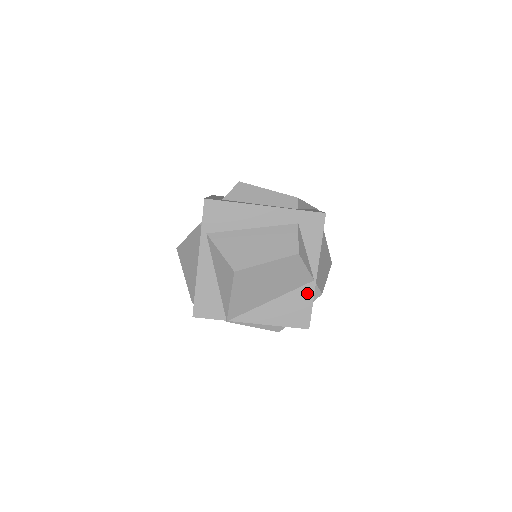
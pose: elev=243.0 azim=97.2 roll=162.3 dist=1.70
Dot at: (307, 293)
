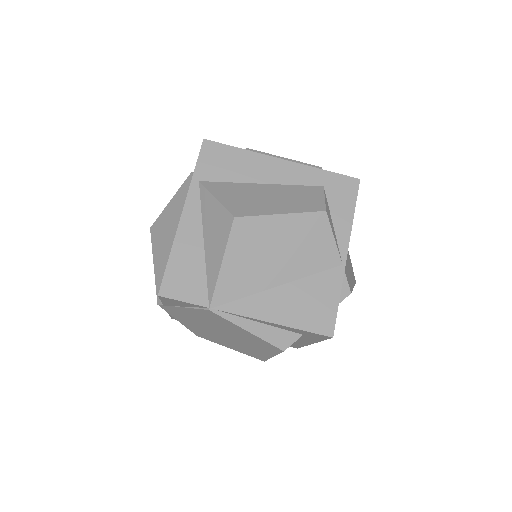
Dot at: (332, 282)
